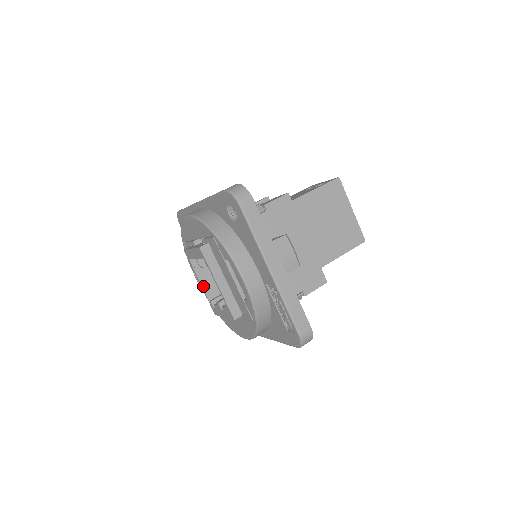
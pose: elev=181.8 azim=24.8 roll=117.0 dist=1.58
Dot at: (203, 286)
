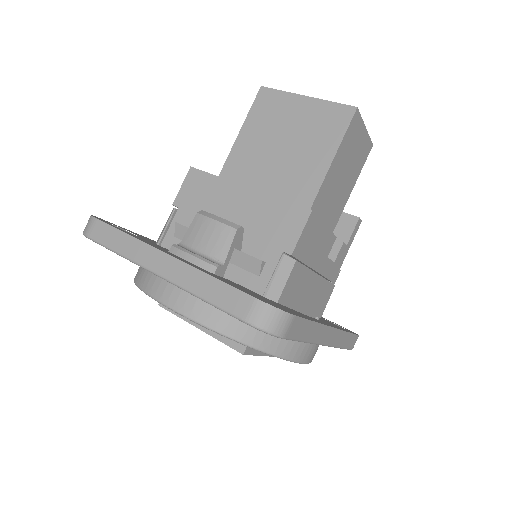
Dot at: occluded
